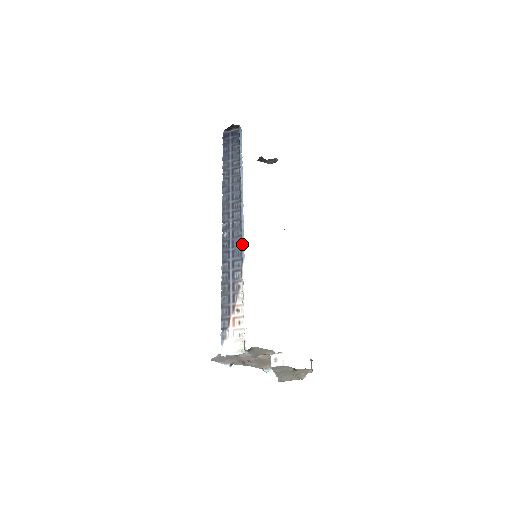
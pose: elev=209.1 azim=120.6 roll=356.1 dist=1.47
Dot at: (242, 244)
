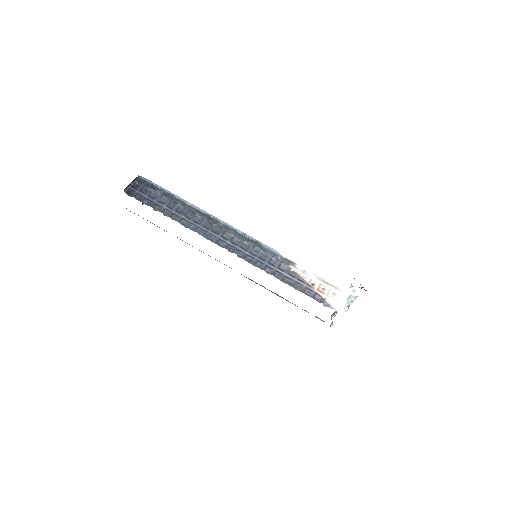
Dot at: (265, 246)
